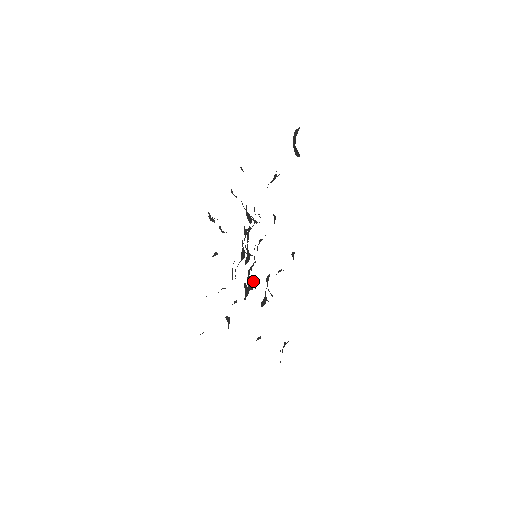
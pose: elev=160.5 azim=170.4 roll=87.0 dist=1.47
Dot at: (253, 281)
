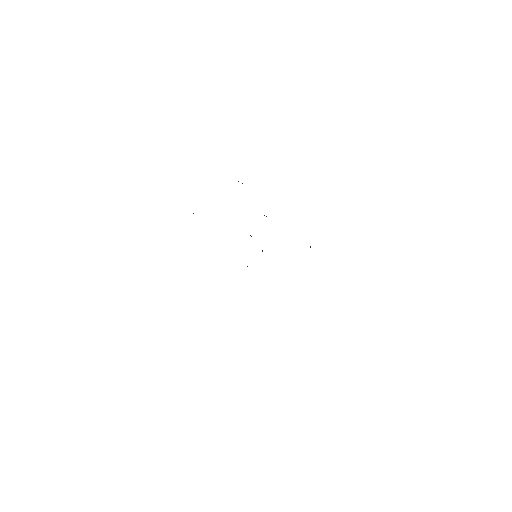
Dot at: occluded
